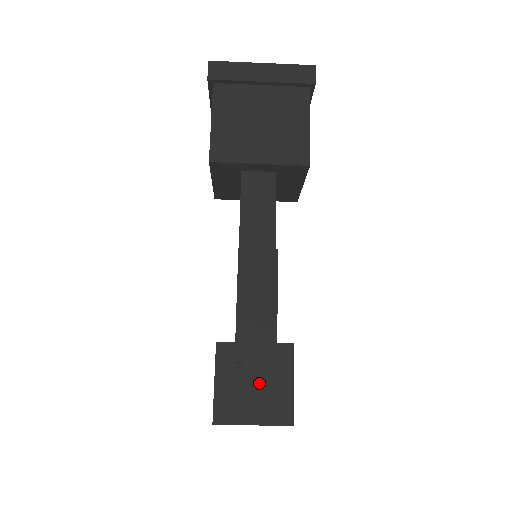
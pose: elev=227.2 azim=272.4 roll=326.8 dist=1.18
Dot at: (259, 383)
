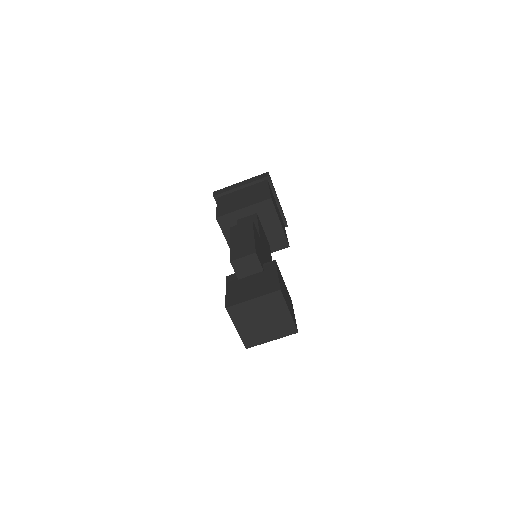
Dot at: (255, 281)
